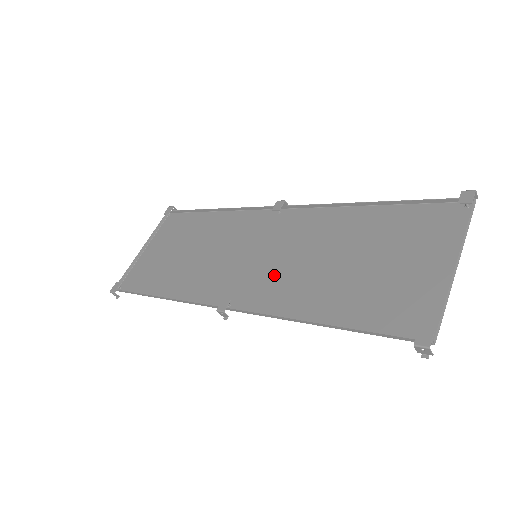
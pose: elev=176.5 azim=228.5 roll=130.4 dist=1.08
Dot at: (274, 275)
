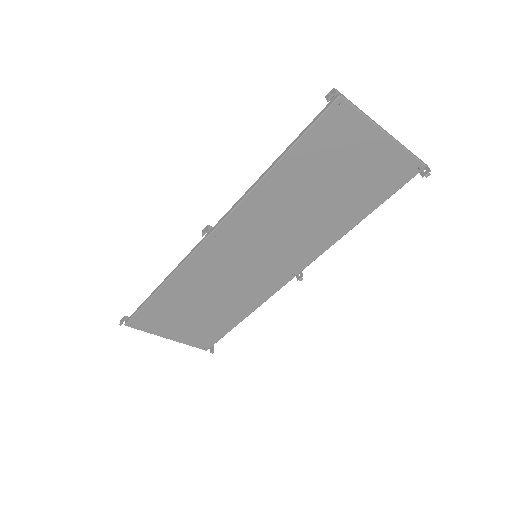
Dot at: (261, 230)
